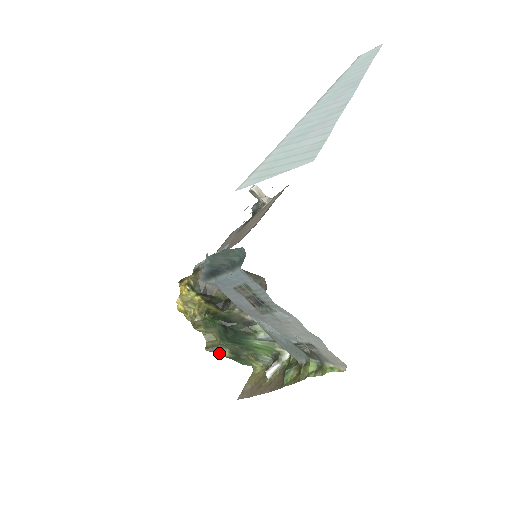
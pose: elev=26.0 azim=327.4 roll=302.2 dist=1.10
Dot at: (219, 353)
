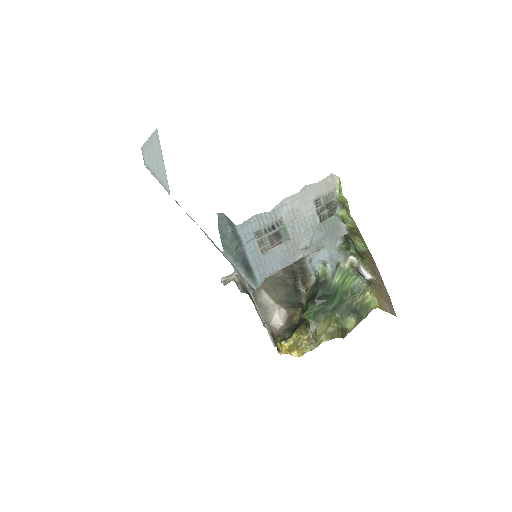
Dot at: (350, 328)
